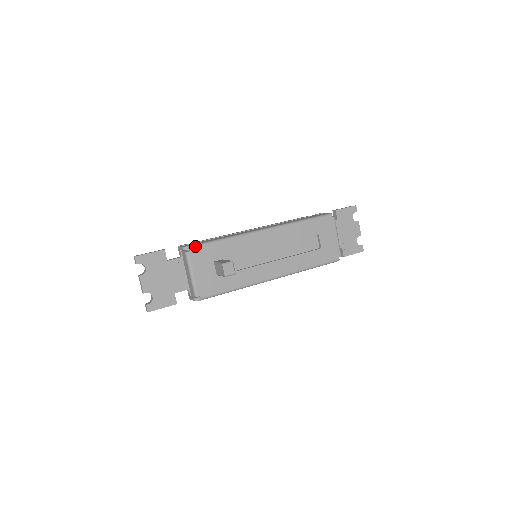
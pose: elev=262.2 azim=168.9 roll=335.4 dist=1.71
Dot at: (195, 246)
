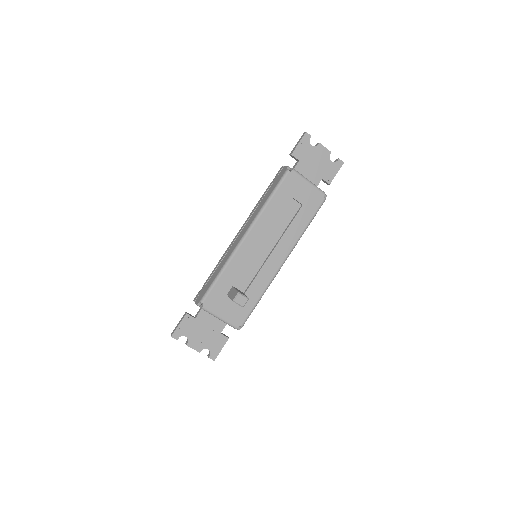
Dot at: (204, 298)
